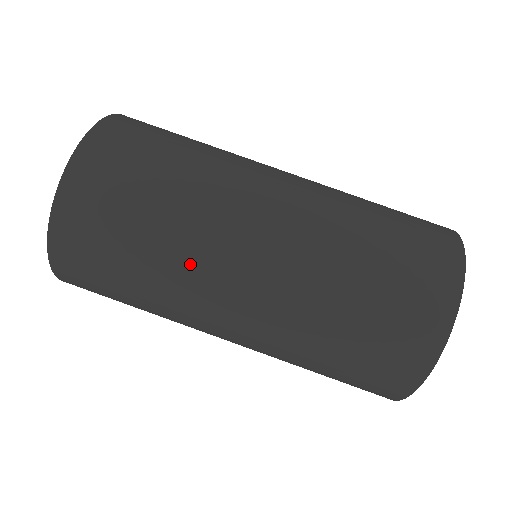
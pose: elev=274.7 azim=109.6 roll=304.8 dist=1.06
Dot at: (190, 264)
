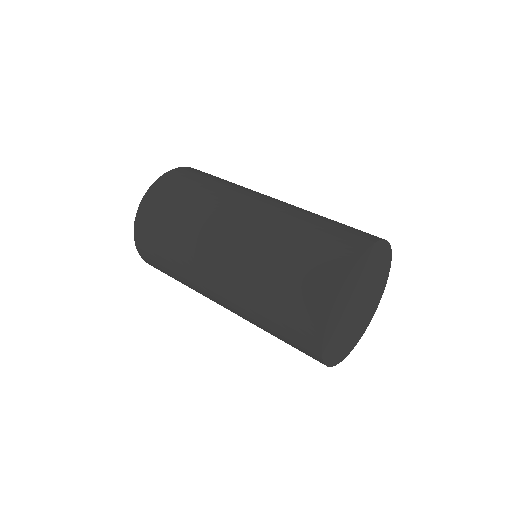
Dot at: (198, 232)
